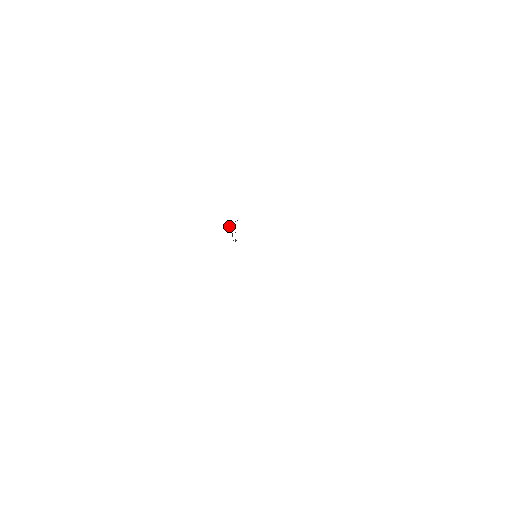
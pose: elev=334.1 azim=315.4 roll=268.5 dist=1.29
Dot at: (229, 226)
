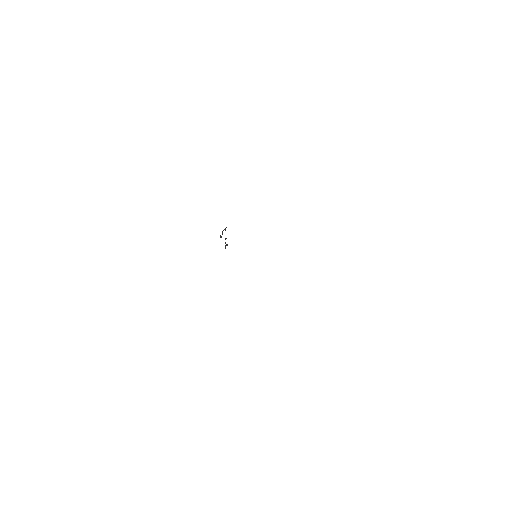
Dot at: occluded
